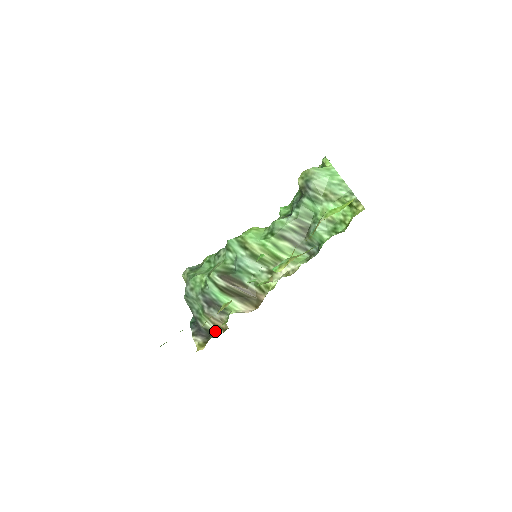
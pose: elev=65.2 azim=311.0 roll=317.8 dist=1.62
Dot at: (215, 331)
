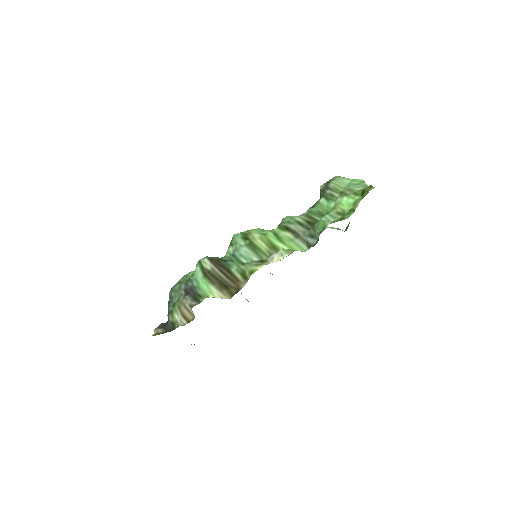
Dot at: (180, 324)
